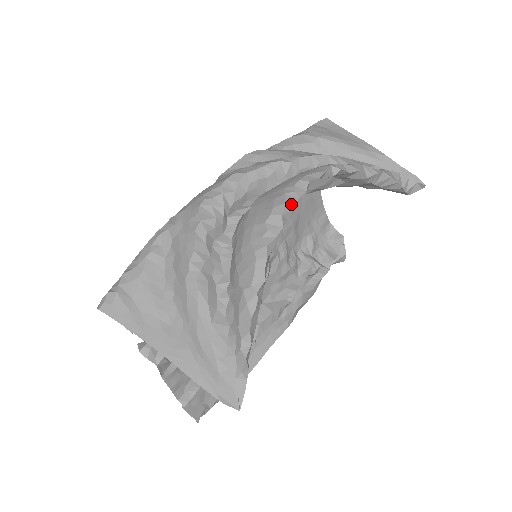
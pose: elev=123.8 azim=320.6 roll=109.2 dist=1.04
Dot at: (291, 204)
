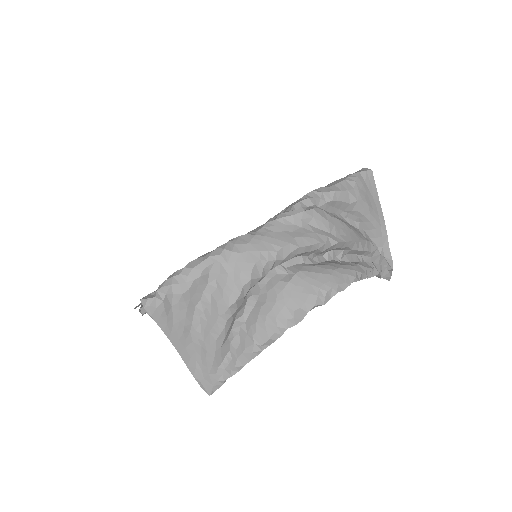
Dot at: (317, 306)
